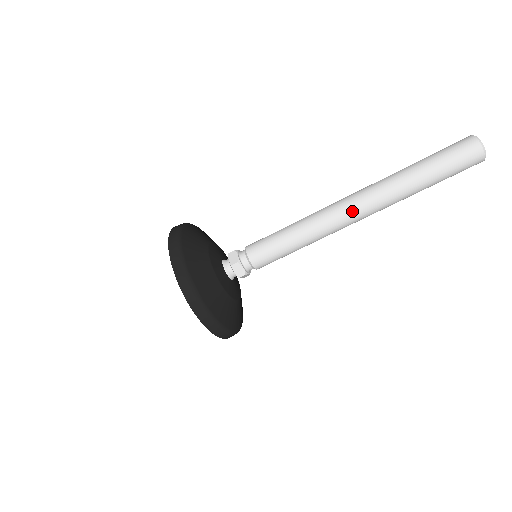
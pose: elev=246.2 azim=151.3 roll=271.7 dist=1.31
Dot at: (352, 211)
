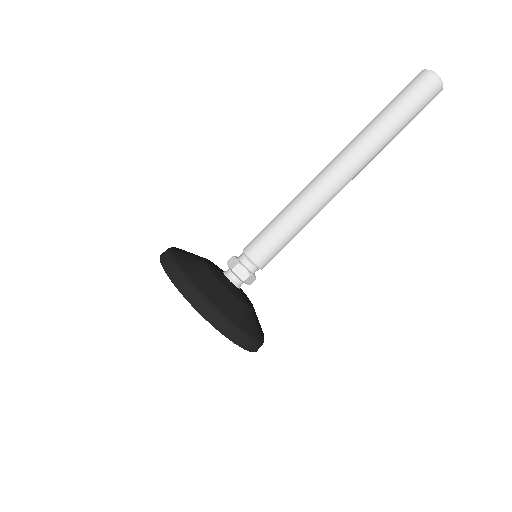
Dot at: (335, 173)
